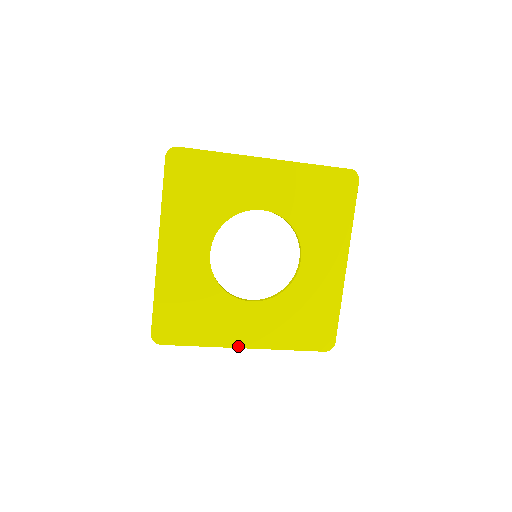
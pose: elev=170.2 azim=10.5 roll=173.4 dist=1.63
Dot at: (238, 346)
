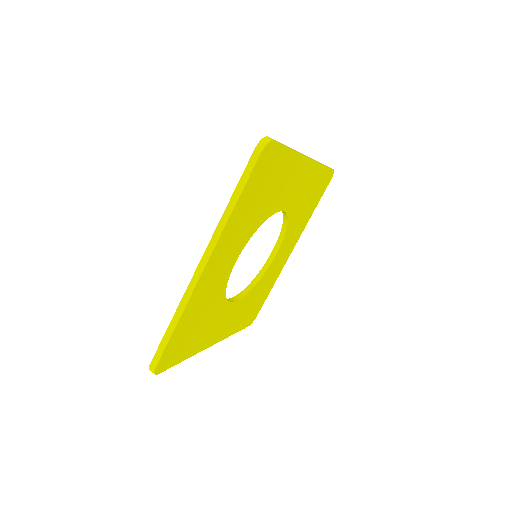
Dot at: occluded
